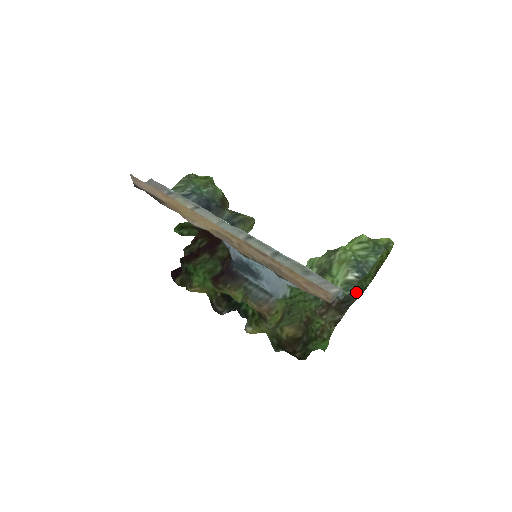
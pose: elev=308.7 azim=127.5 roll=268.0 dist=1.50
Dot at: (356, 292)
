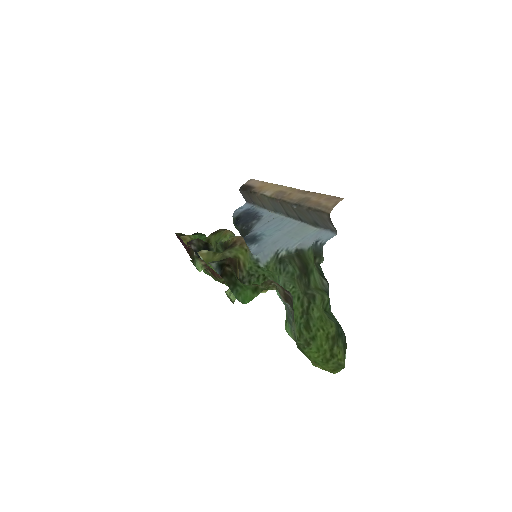
Dot at: (295, 334)
